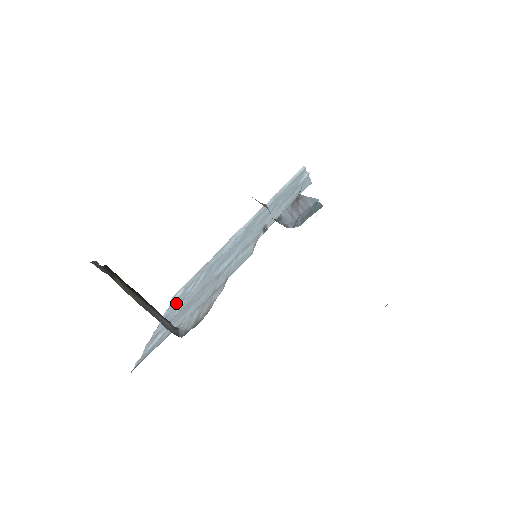
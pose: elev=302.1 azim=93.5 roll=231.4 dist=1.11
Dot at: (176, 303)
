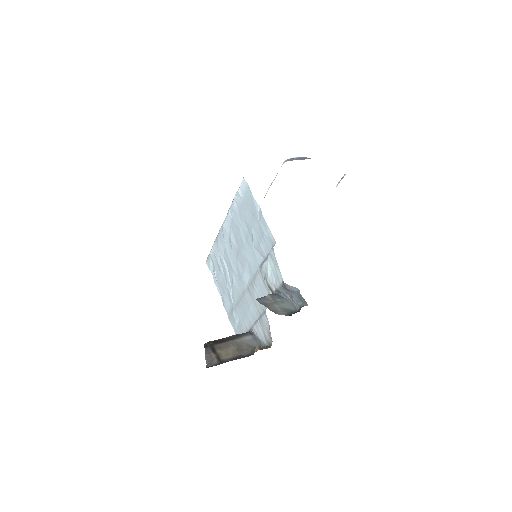
Dot at: (220, 282)
